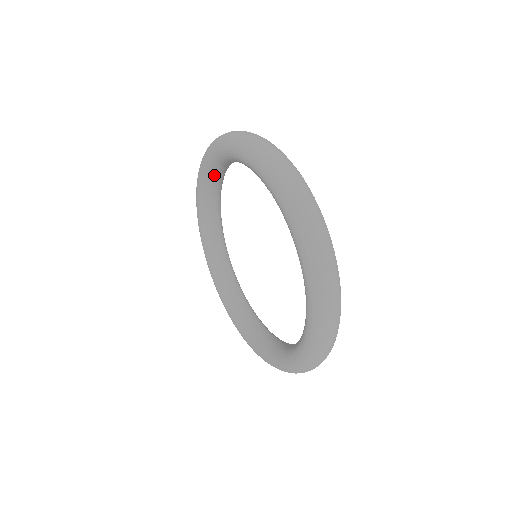
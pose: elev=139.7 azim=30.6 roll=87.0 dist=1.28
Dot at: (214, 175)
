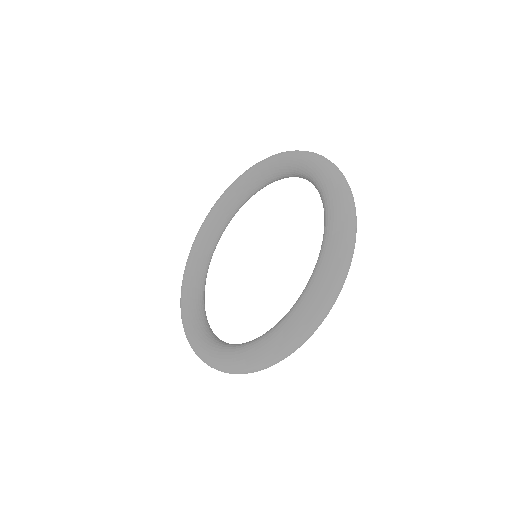
Dot at: (215, 226)
